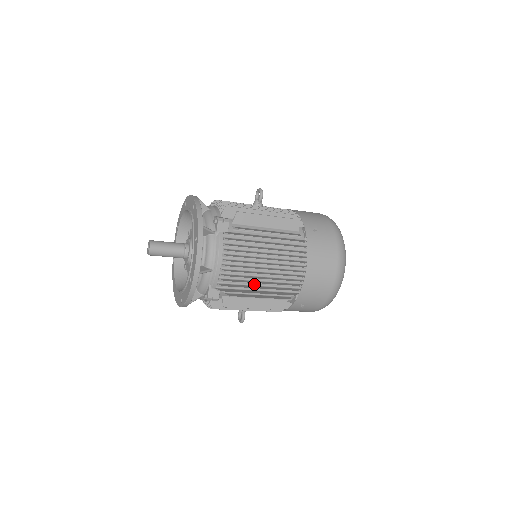
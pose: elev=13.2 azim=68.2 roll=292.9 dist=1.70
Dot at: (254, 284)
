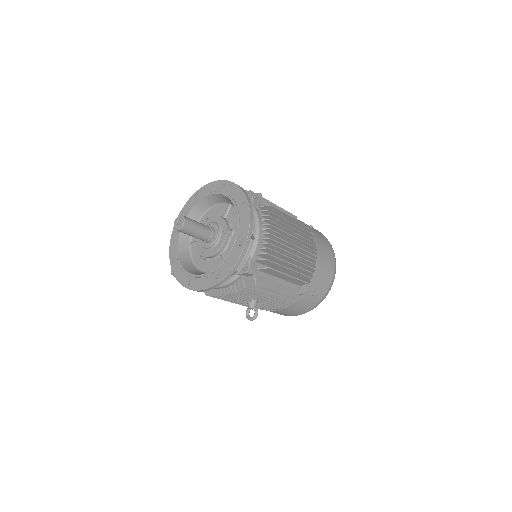
Dot at: occluded
